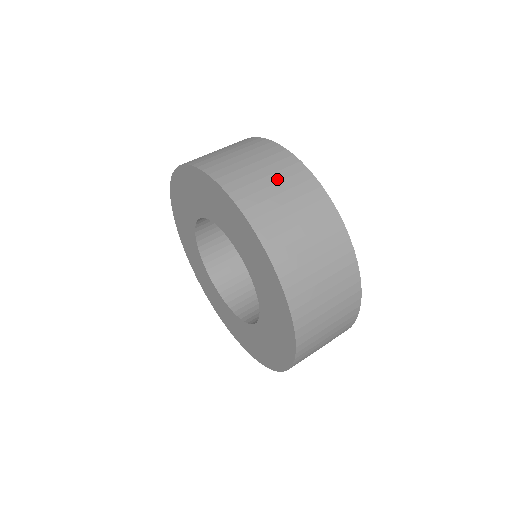
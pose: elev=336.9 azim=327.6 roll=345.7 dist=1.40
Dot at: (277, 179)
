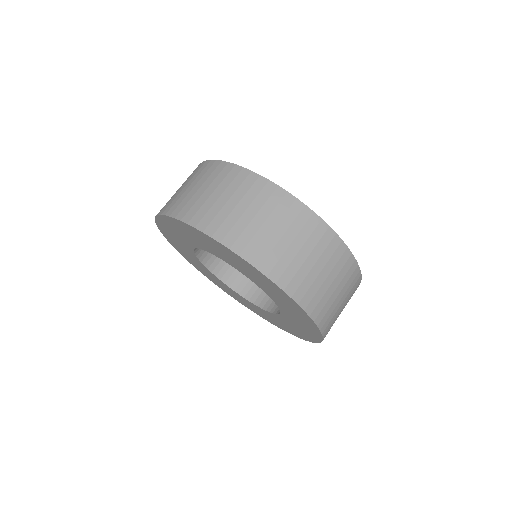
Dot at: (184, 183)
